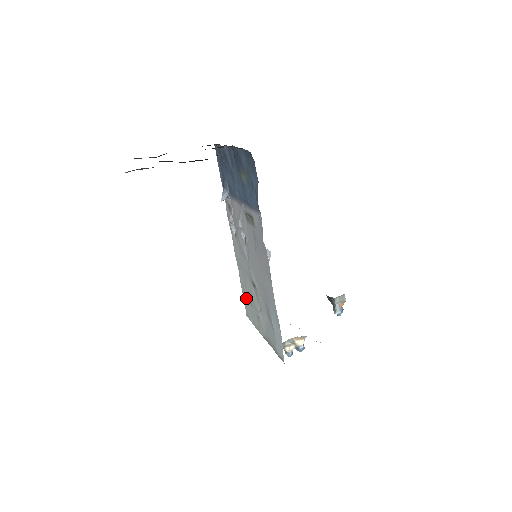
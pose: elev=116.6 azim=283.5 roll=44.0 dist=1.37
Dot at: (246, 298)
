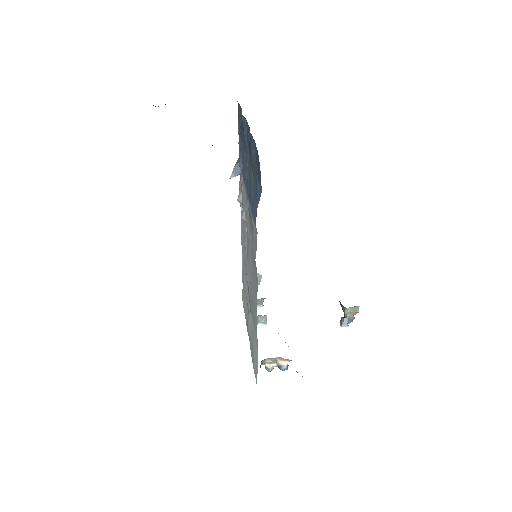
Dot at: occluded
